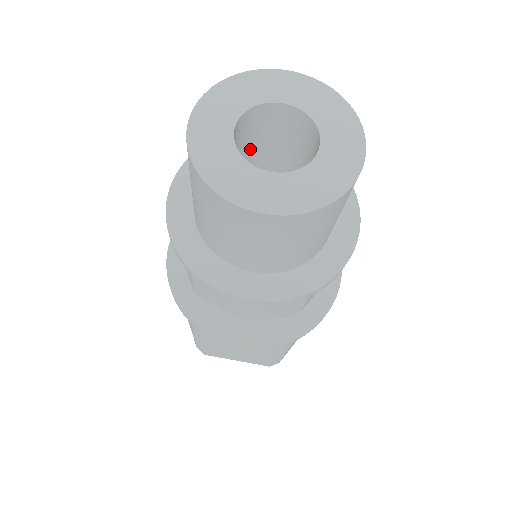
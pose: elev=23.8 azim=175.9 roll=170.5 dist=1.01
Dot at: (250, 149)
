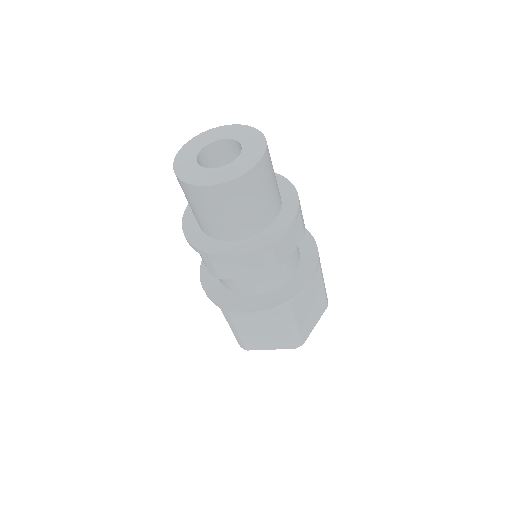
Dot at: occluded
